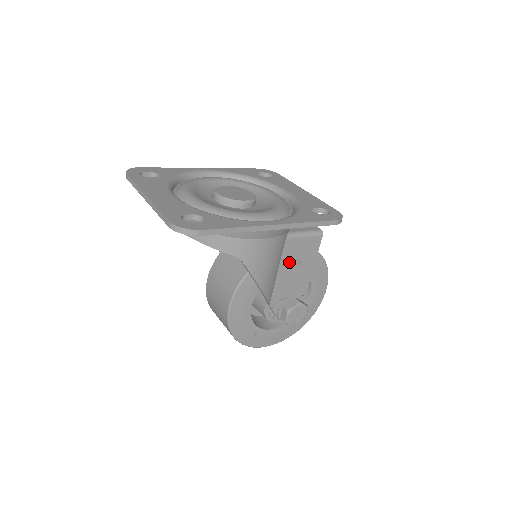
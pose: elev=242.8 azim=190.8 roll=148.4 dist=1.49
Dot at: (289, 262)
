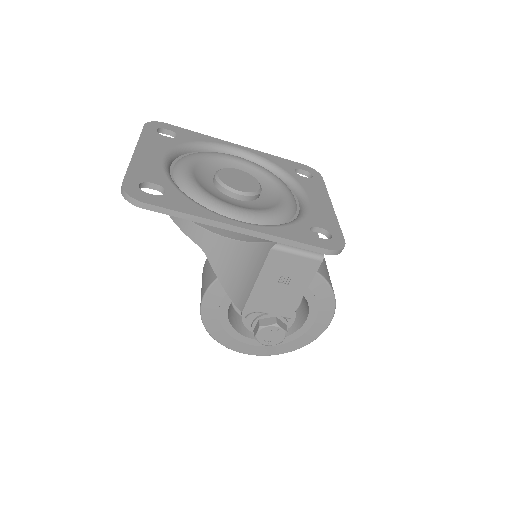
Dot at: (273, 276)
